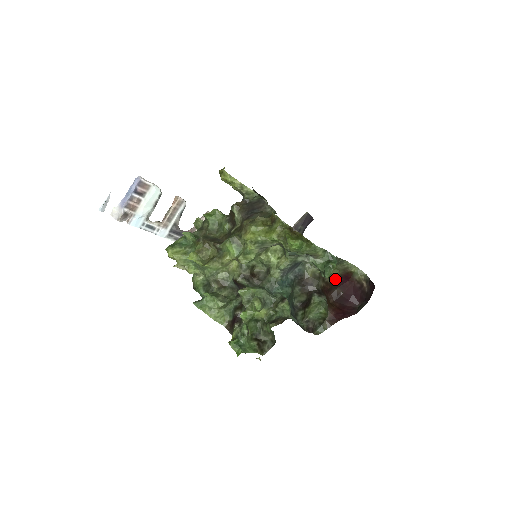
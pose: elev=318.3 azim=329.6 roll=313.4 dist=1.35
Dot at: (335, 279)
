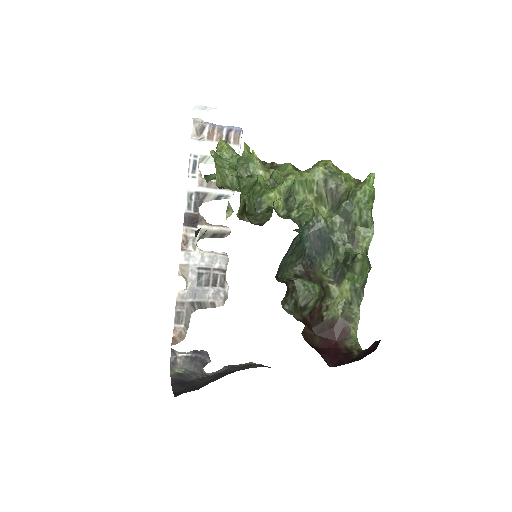
Dot at: (329, 319)
